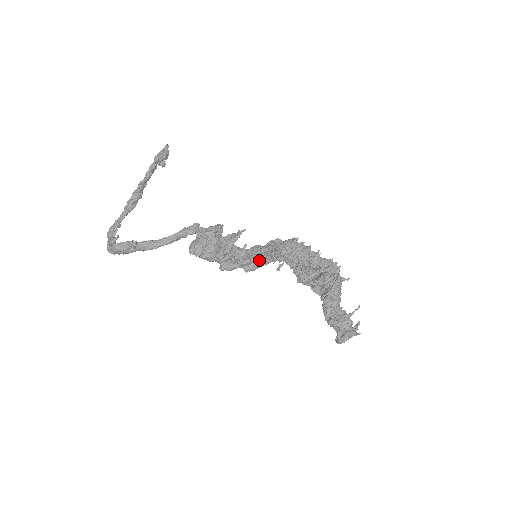
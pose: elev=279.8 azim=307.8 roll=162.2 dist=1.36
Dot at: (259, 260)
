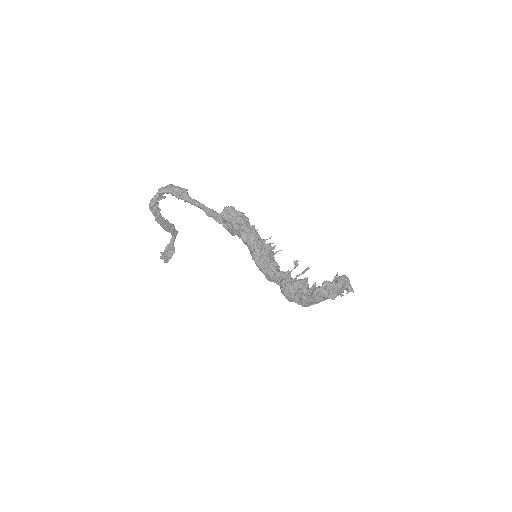
Dot at: (265, 244)
